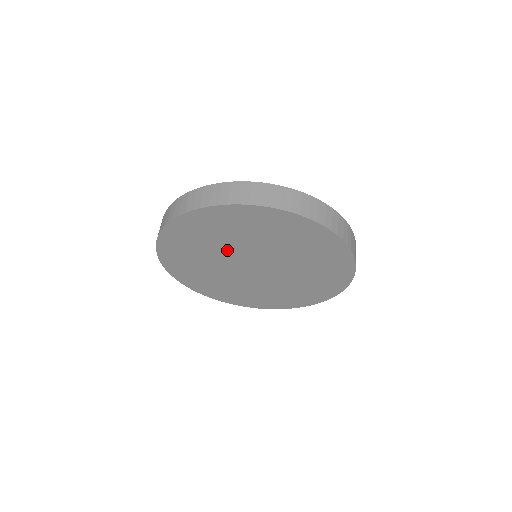
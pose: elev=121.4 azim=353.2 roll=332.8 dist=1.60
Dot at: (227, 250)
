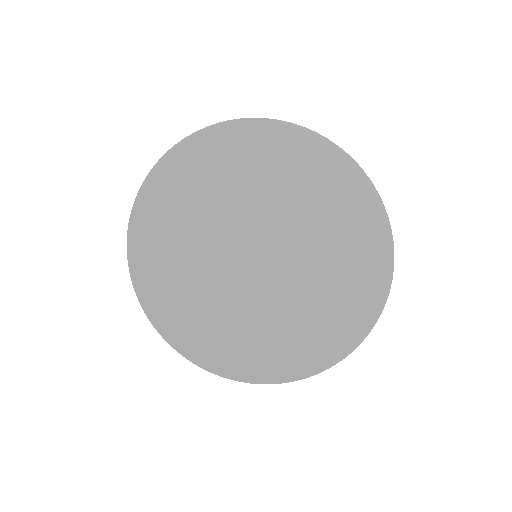
Dot at: (222, 219)
